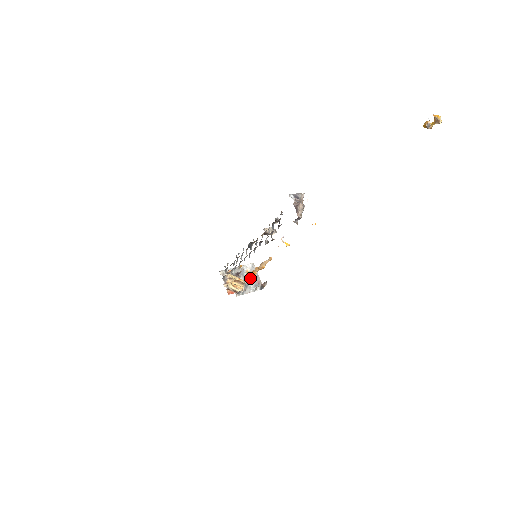
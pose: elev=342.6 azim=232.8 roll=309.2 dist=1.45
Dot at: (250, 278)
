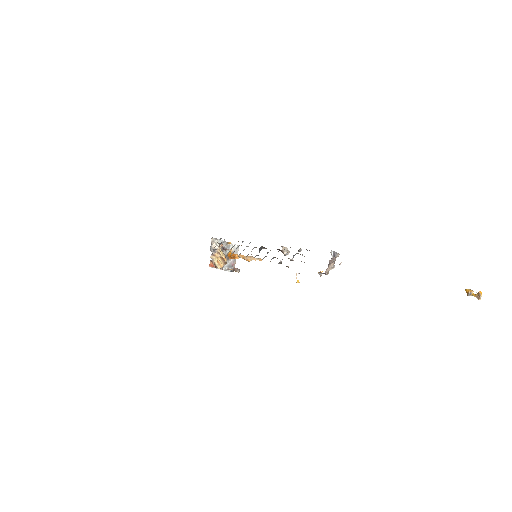
Dot at: (229, 257)
